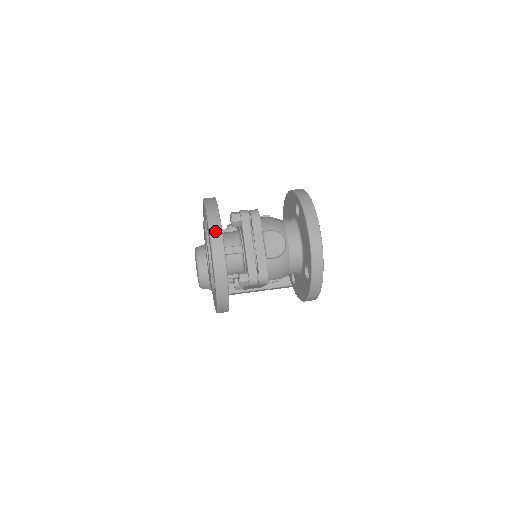
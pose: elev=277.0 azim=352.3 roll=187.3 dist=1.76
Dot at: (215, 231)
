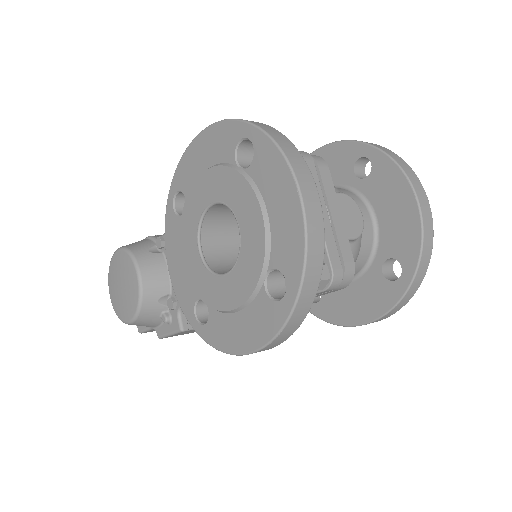
Dot at: (298, 164)
